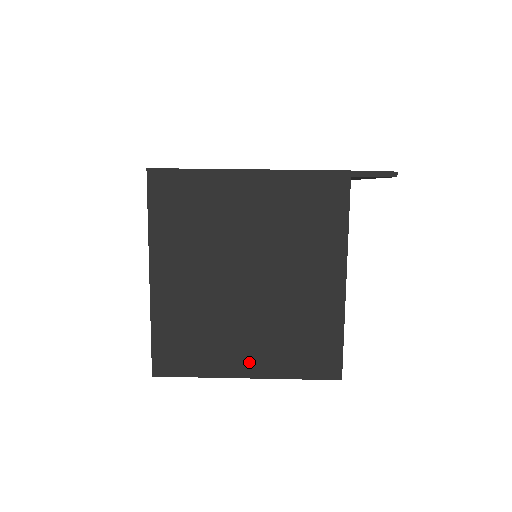
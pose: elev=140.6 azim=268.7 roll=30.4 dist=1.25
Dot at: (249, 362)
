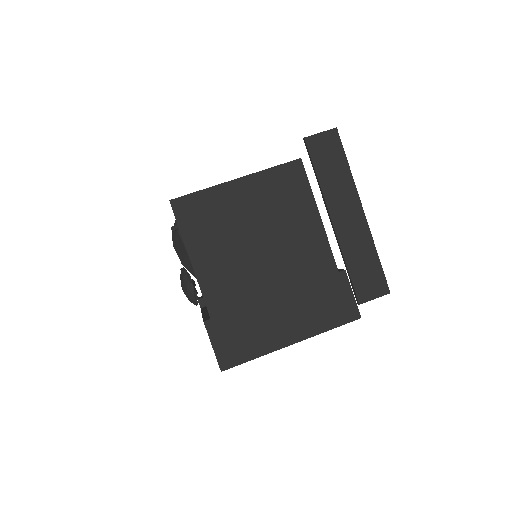
Dot at: occluded
